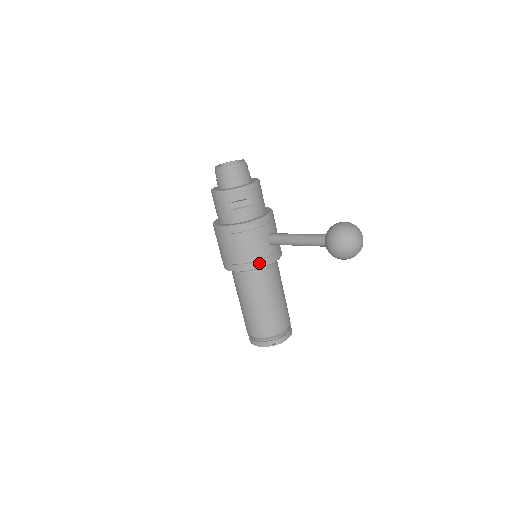
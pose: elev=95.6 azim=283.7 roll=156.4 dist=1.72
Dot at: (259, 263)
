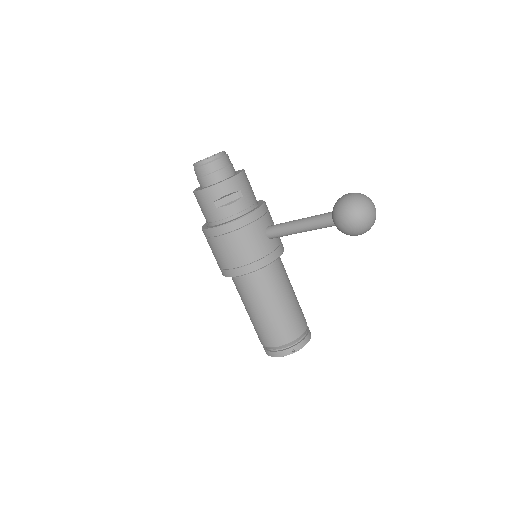
Dot at: (262, 261)
